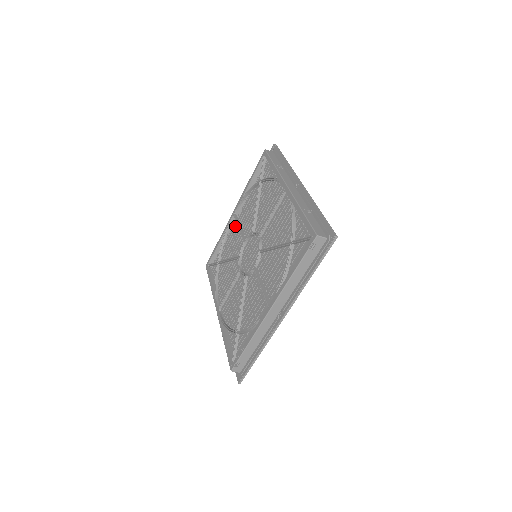
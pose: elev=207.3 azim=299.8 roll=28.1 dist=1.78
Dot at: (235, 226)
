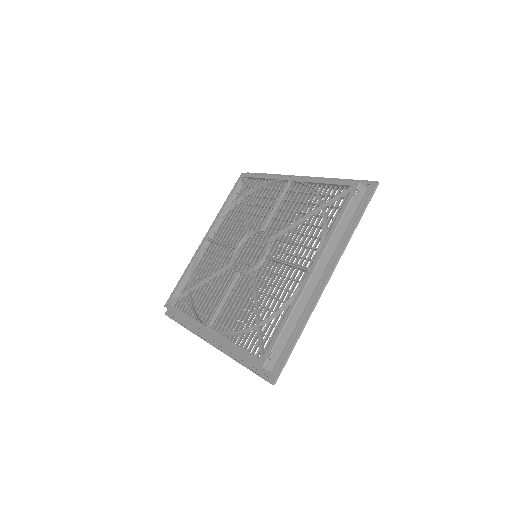
Dot at: occluded
